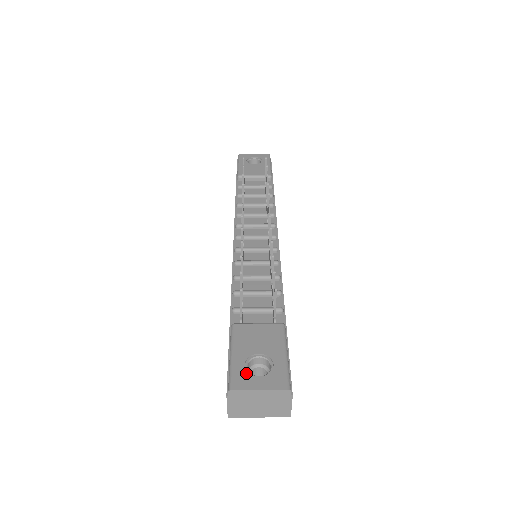
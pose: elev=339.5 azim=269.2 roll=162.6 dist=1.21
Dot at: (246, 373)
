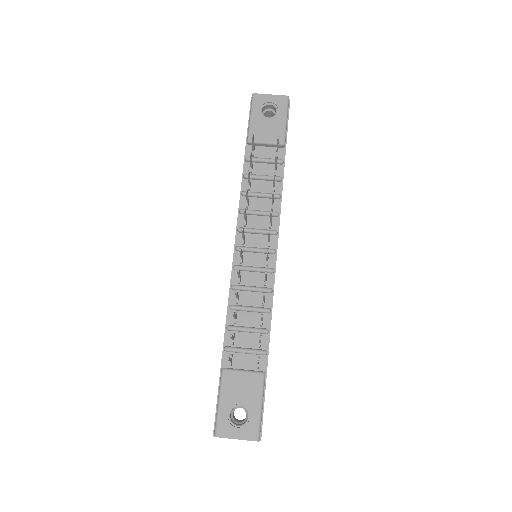
Dot at: (228, 423)
